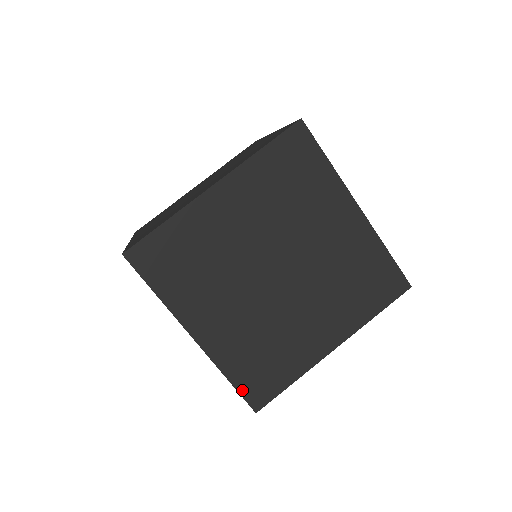
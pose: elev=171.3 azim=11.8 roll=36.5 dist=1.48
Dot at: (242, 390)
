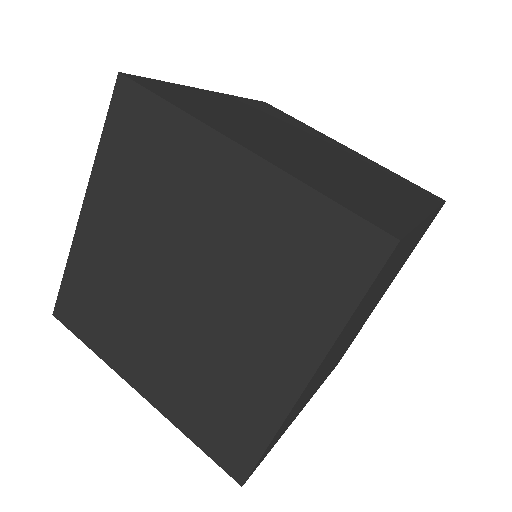
Dot at: occluded
